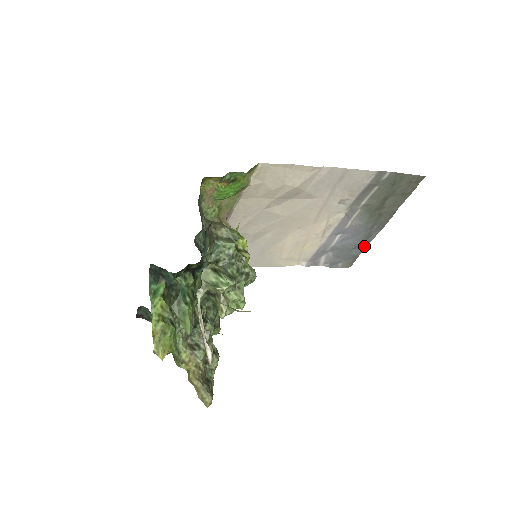
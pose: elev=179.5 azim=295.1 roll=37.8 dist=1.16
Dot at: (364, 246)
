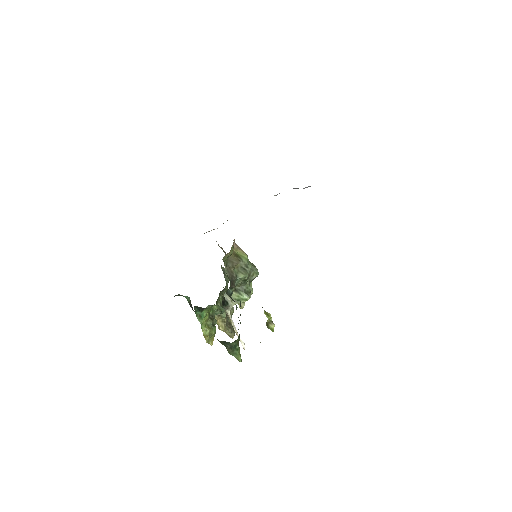
Dot at: occluded
